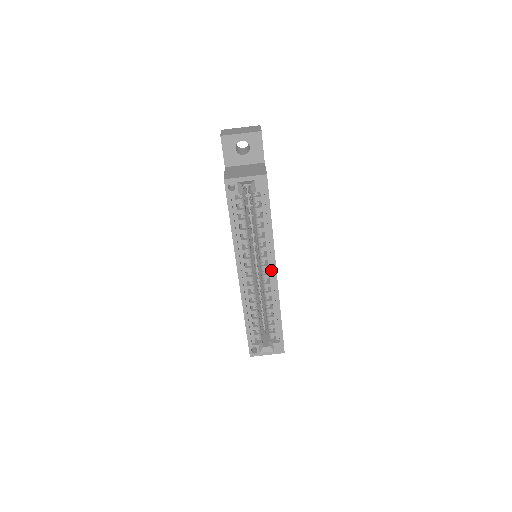
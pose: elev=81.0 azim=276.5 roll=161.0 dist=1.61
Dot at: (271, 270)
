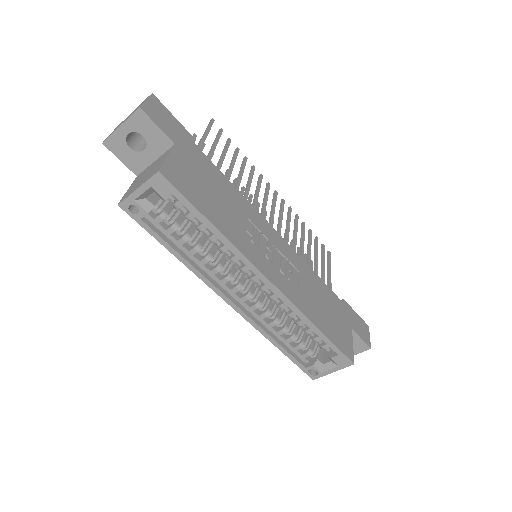
Dot at: (263, 279)
